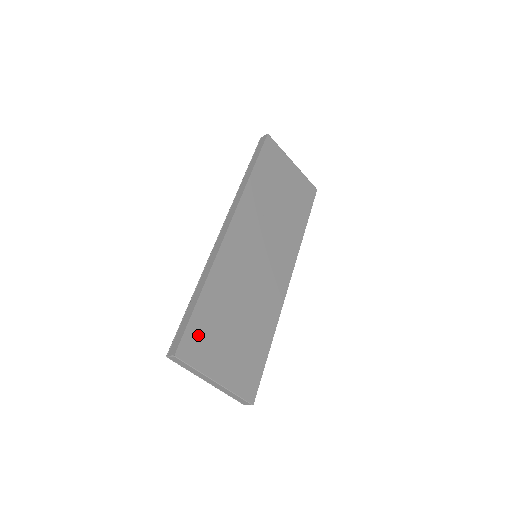
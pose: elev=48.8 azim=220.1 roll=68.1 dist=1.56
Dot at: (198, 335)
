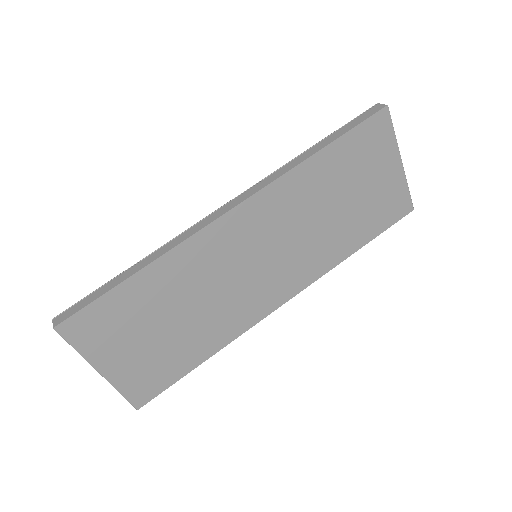
Dot at: (102, 318)
